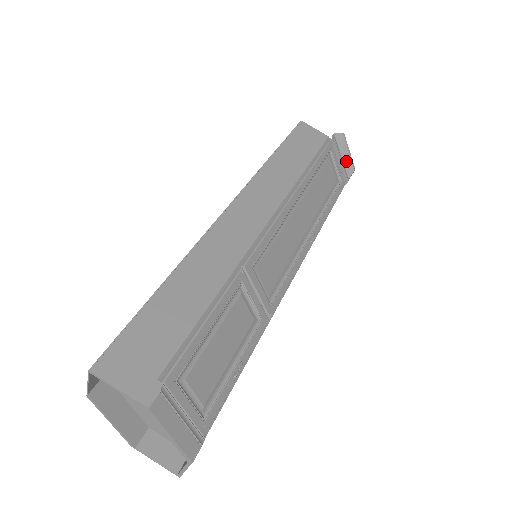
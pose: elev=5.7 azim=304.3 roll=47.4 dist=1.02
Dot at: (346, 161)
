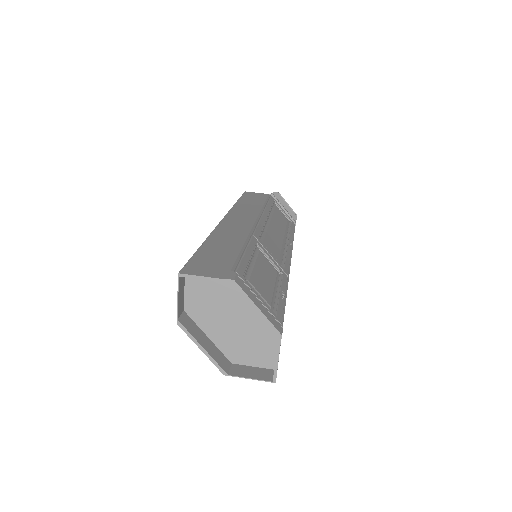
Dot at: (288, 211)
